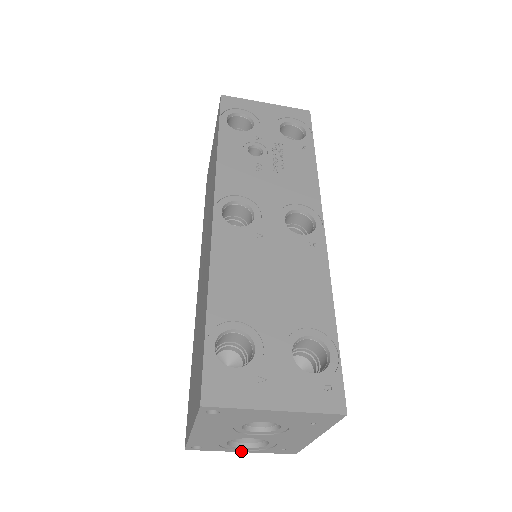
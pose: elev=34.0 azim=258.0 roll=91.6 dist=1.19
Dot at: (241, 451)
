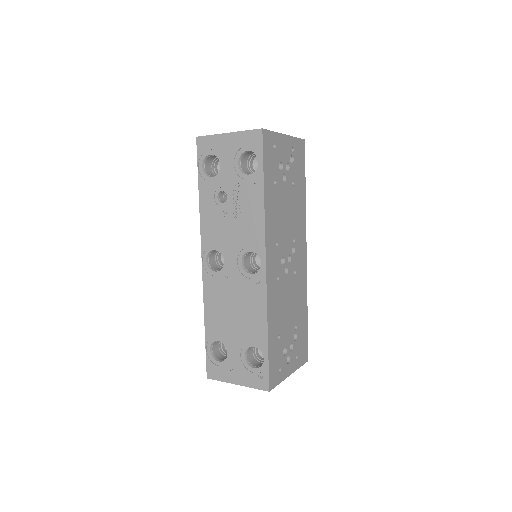
Dot at: occluded
